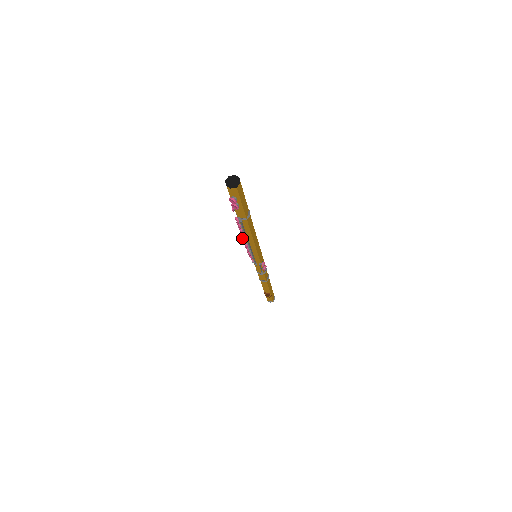
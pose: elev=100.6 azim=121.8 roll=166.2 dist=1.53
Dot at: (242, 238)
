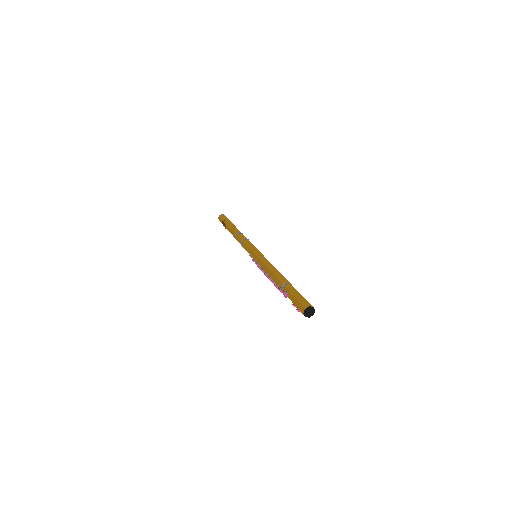
Dot at: (265, 275)
